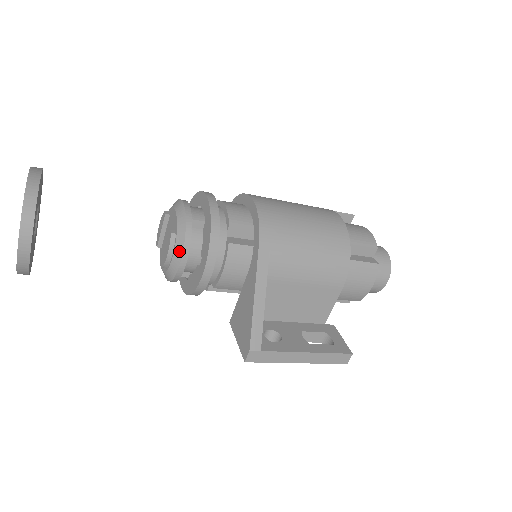
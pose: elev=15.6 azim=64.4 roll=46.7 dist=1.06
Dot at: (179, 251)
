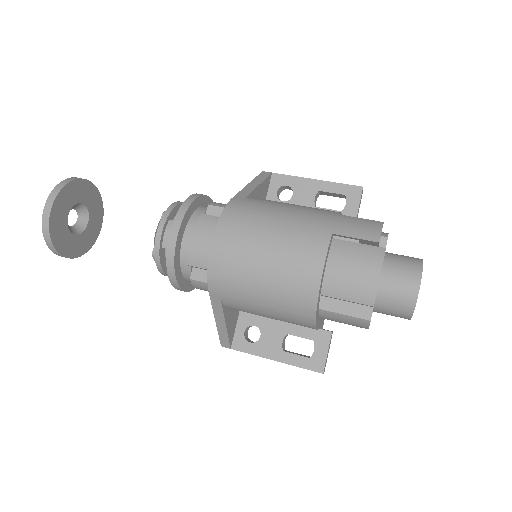
Dot at: (159, 270)
